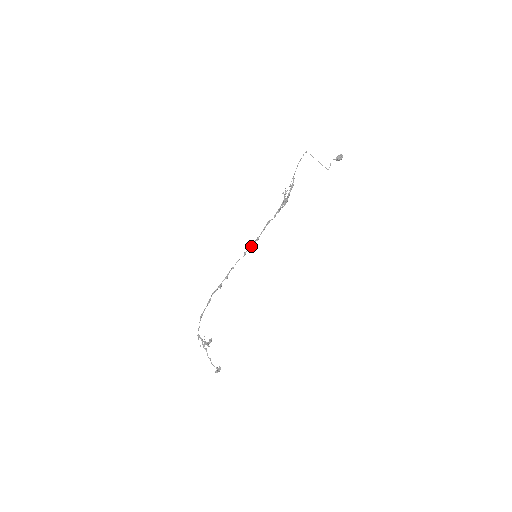
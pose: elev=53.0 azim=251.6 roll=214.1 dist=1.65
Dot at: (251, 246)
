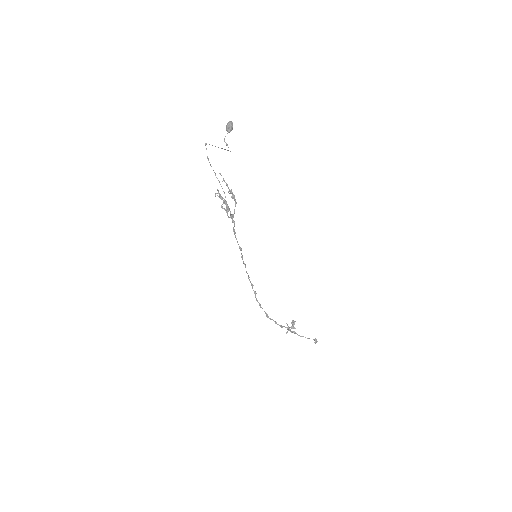
Dot at: (242, 256)
